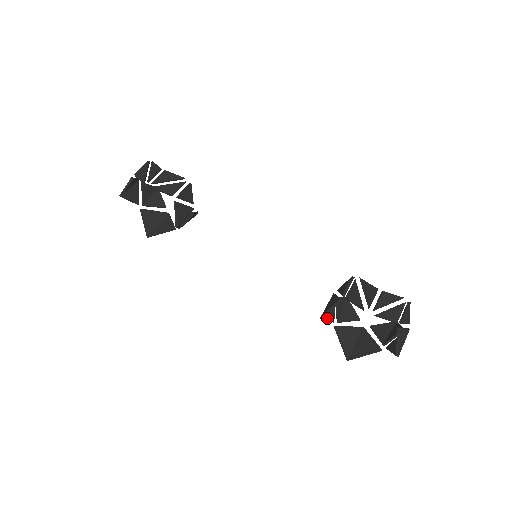
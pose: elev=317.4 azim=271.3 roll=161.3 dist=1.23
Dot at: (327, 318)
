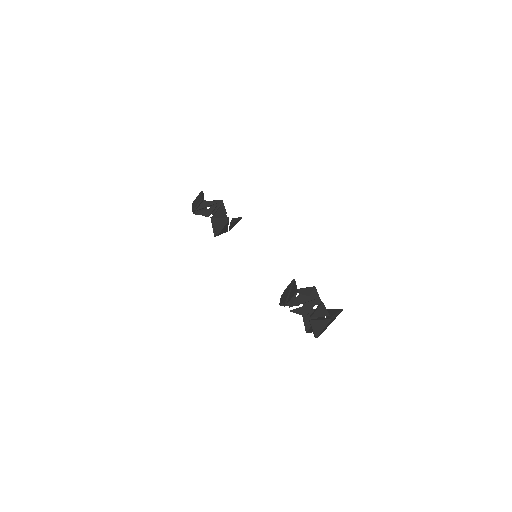
Dot at: occluded
